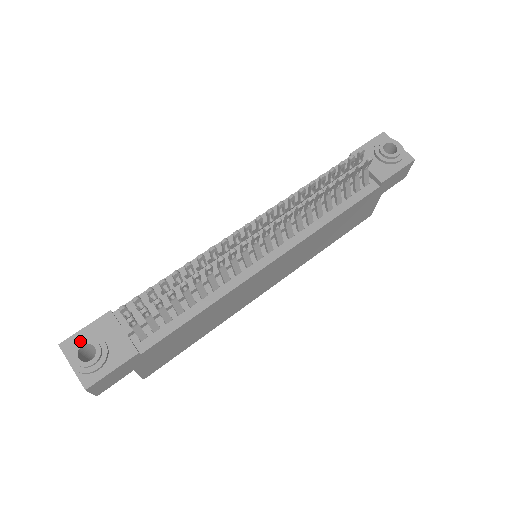
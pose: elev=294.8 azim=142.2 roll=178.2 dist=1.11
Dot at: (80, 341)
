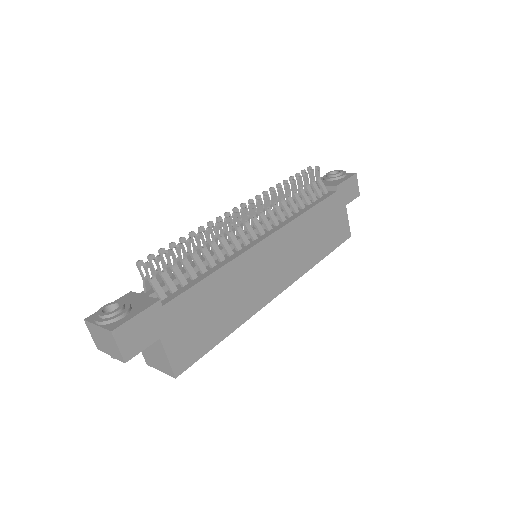
Dot at: (104, 308)
